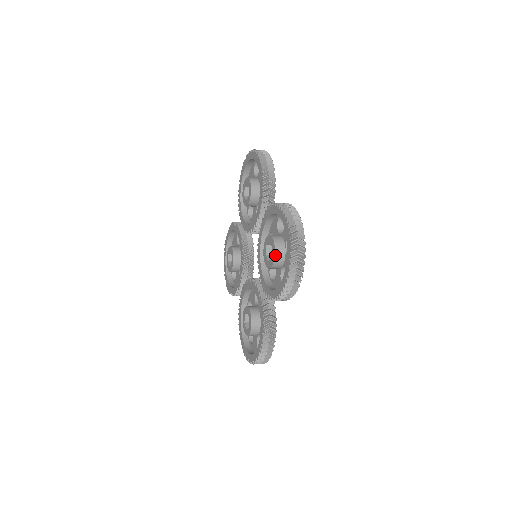
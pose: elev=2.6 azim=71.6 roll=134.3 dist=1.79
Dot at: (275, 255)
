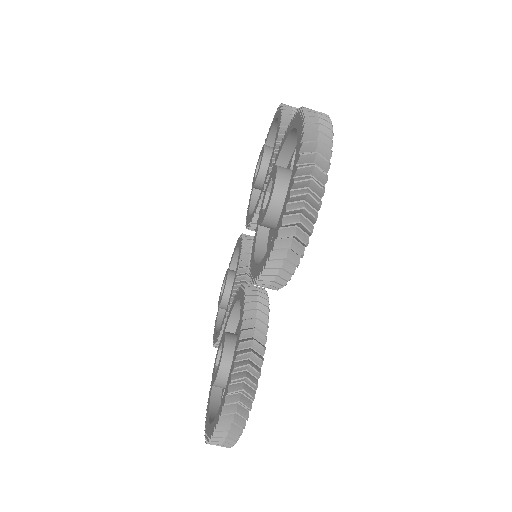
Dot at: (275, 186)
